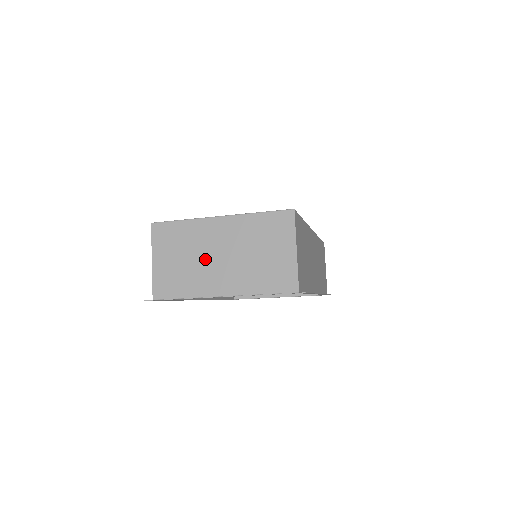
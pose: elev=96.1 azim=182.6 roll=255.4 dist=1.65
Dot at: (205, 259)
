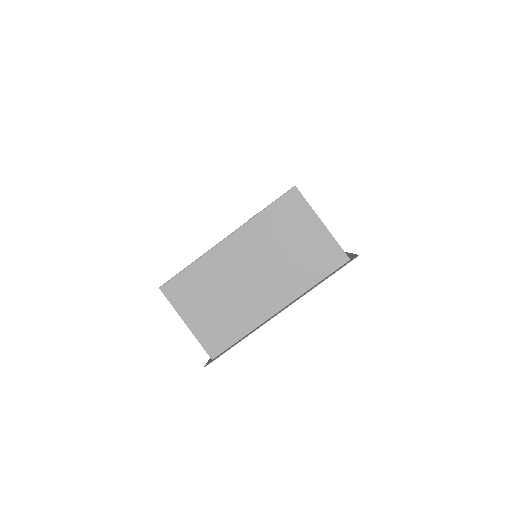
Dot at: (239, 287)
